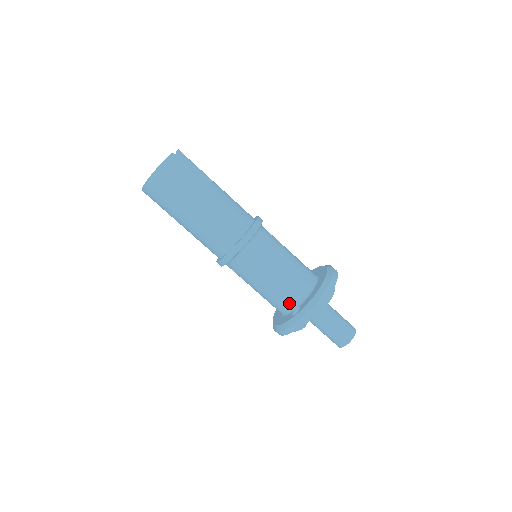
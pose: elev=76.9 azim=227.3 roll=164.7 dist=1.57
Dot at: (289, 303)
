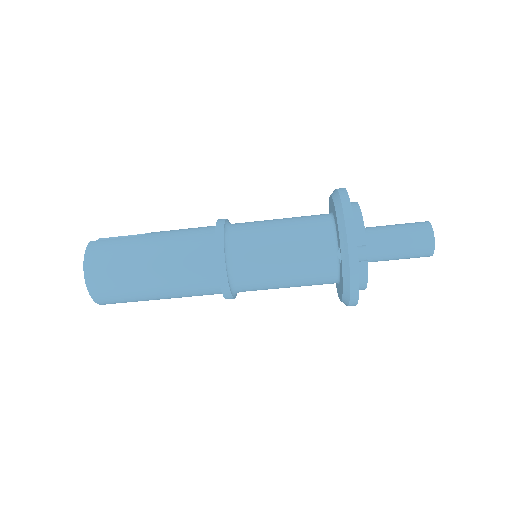
Dot at: (326, 257)
